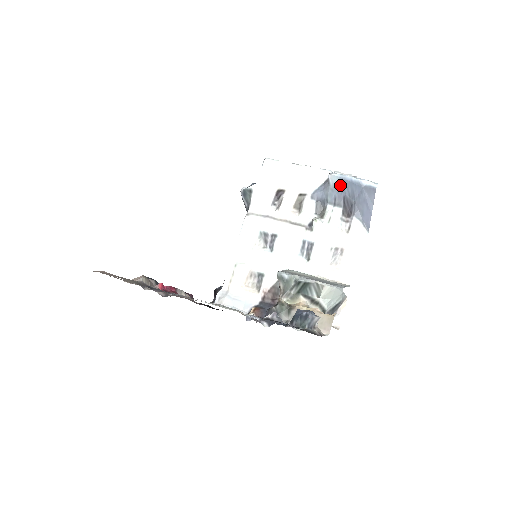
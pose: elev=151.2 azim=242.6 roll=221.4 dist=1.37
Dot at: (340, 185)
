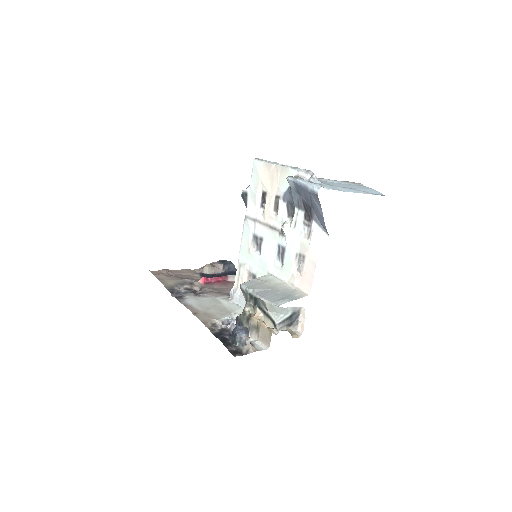
Dot at: (296, 189)
